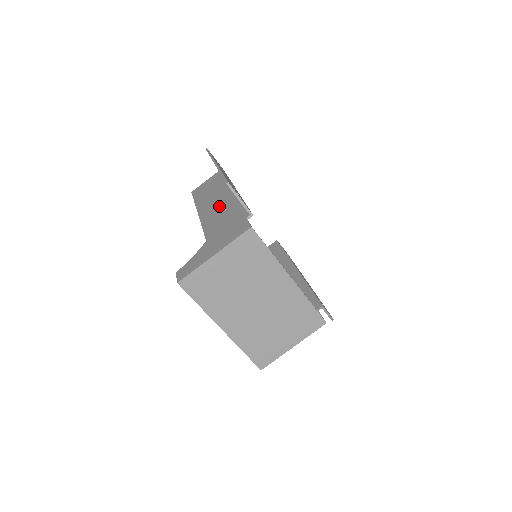
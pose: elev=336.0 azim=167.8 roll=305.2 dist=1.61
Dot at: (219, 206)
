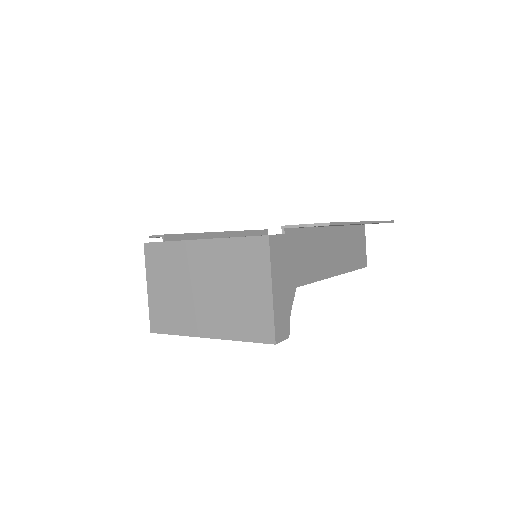
Dot at: occluded
